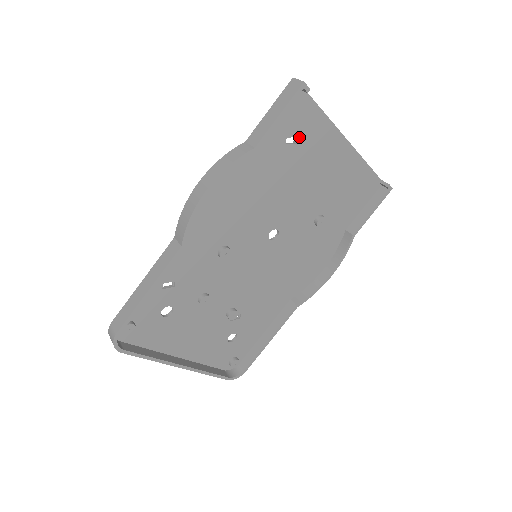
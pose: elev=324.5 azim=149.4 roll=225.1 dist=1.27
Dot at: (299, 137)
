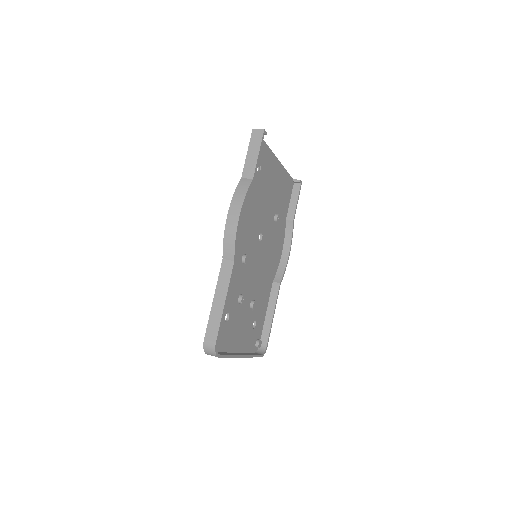
Dot at: (261, 165)
